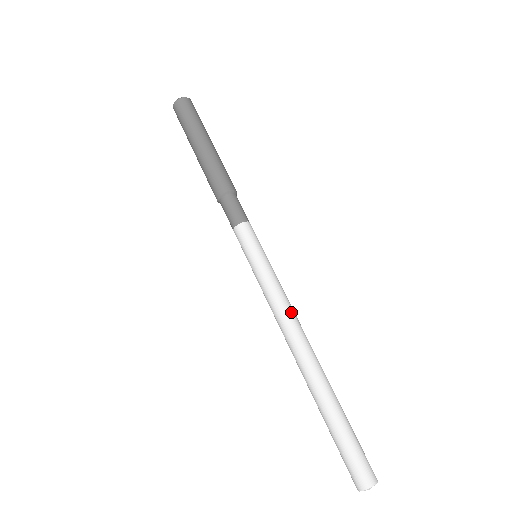
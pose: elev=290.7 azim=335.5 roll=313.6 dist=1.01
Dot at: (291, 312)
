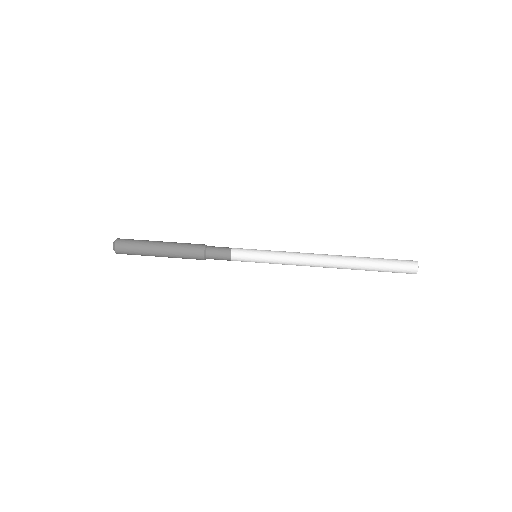
Dot at: (303, 253)
